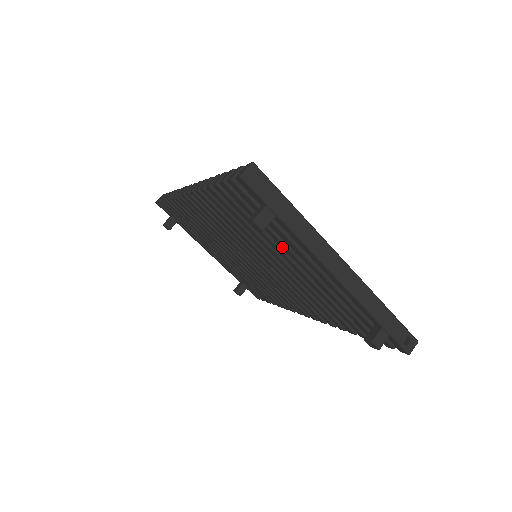
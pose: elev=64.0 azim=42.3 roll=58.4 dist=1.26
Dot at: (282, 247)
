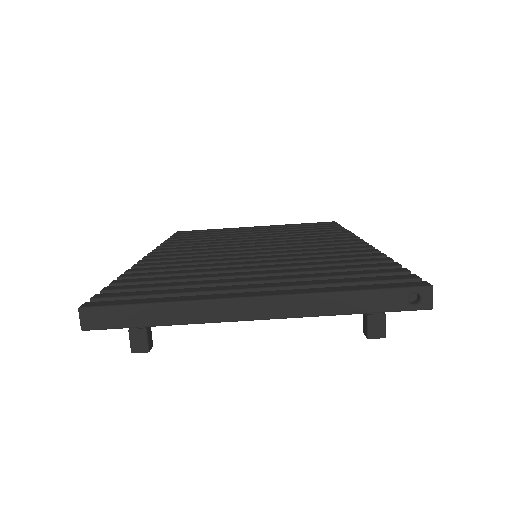
Dot at: occluded
